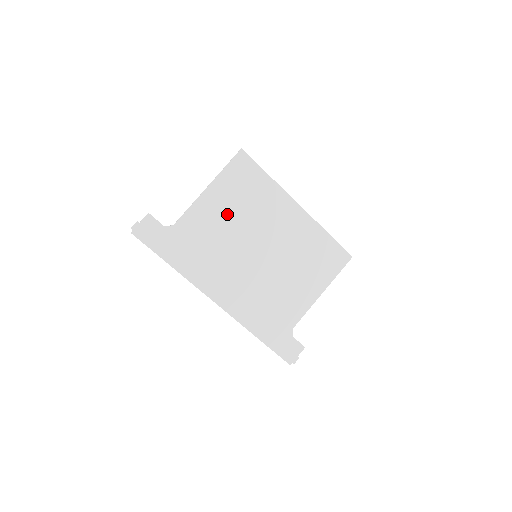
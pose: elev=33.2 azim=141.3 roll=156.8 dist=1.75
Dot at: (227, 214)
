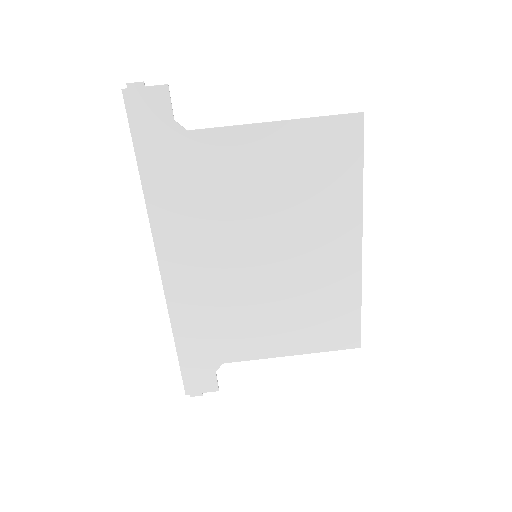
Dot at: (268, 178)
